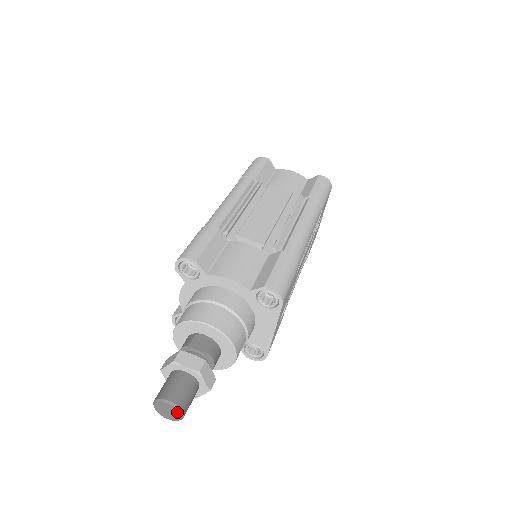
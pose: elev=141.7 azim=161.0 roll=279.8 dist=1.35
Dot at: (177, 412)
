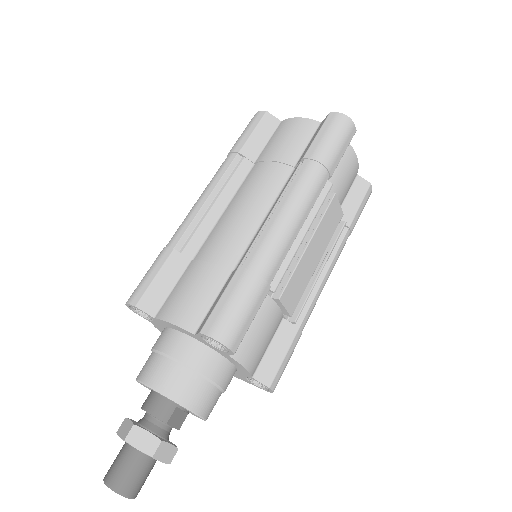
Dot at: occluded
